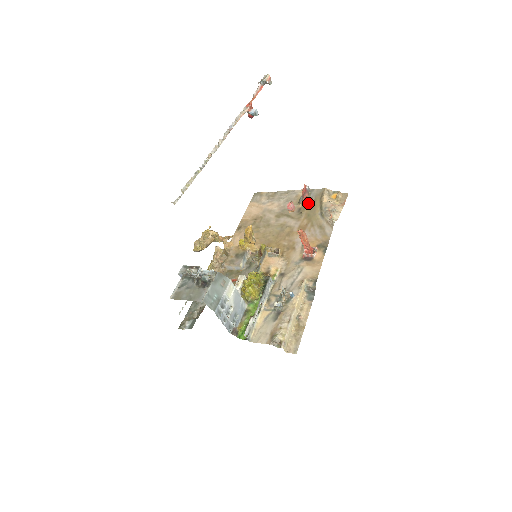
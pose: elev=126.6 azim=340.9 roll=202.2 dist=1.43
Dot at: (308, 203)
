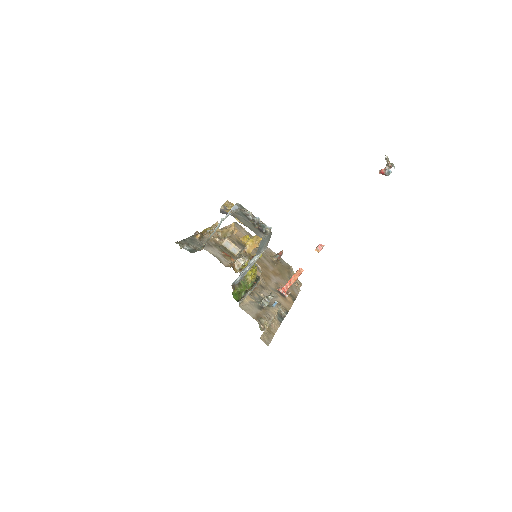
Dot at: (279, 263)
